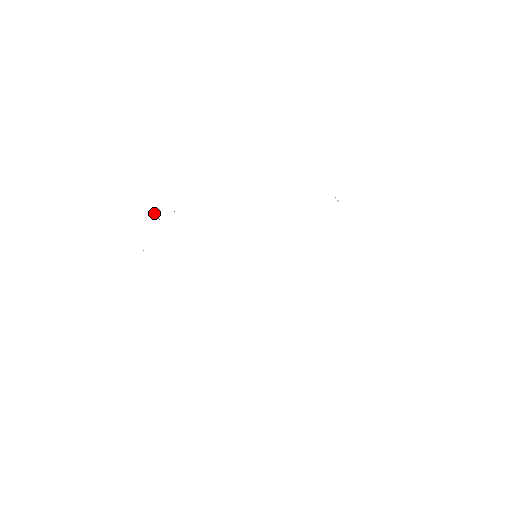
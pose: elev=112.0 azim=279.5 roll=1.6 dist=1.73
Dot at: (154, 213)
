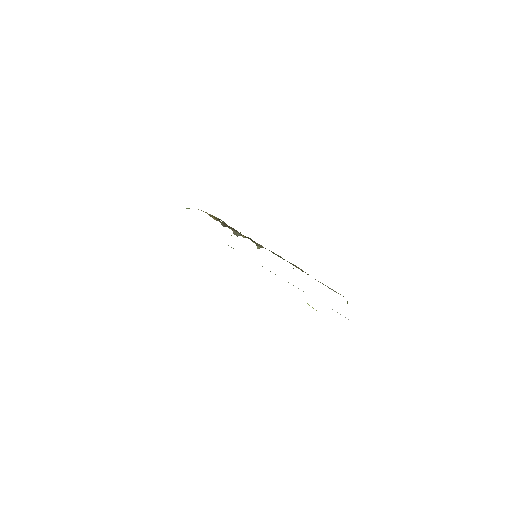
Dot at: (220, 219)
